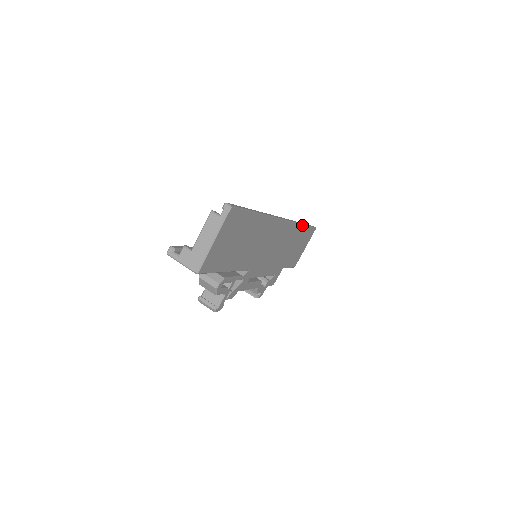
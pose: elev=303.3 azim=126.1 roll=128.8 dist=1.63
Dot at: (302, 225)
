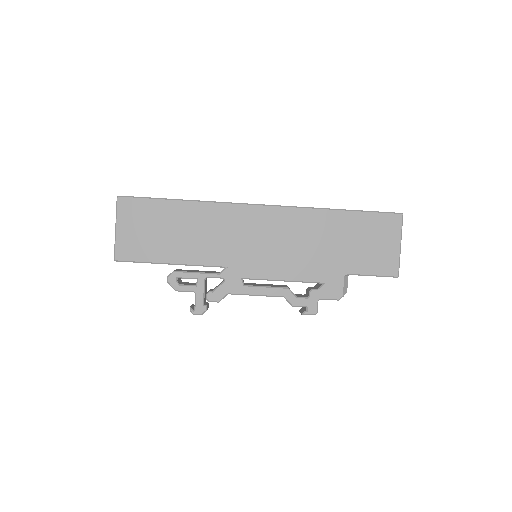
Dot at: (333, 210)
